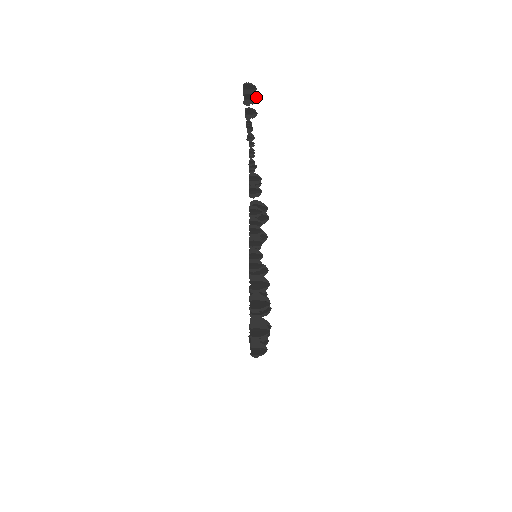
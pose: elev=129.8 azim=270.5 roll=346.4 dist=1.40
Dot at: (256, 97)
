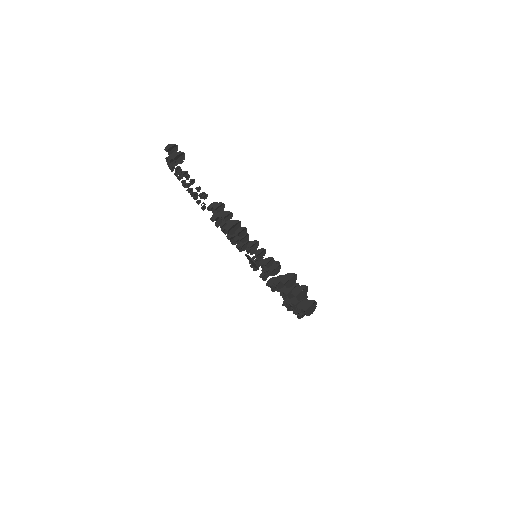
Dot at: (183, 153)
